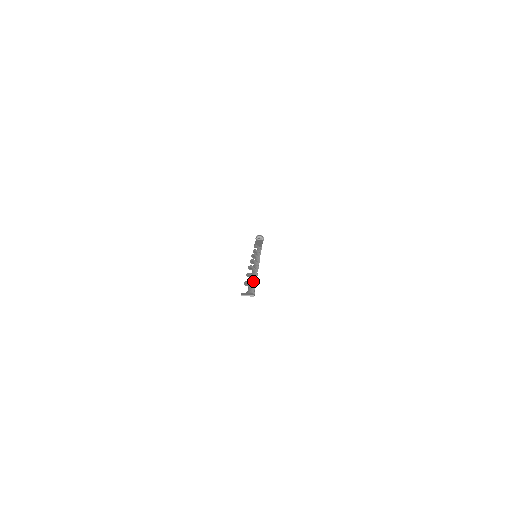
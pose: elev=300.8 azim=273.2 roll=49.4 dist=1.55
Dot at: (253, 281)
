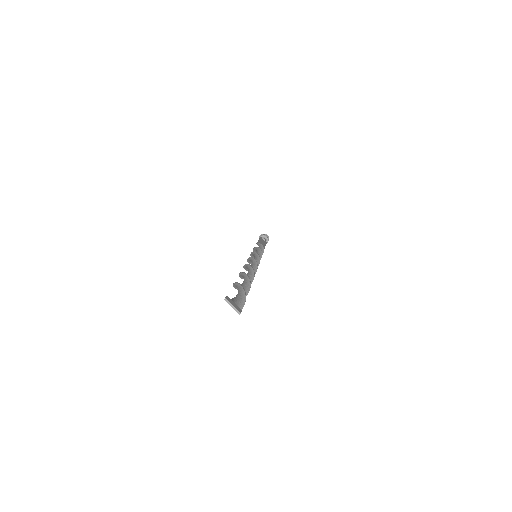
Dot at: (246, 289)
